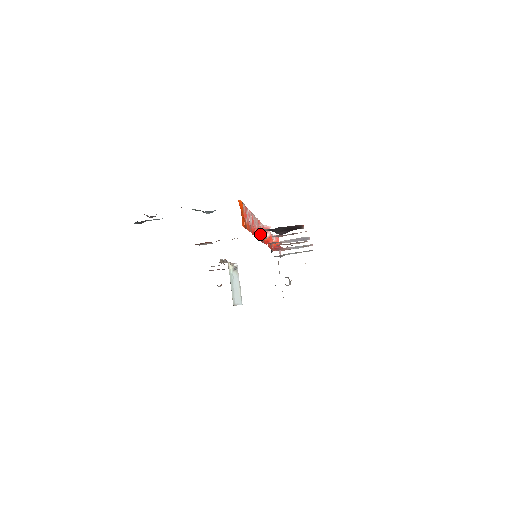
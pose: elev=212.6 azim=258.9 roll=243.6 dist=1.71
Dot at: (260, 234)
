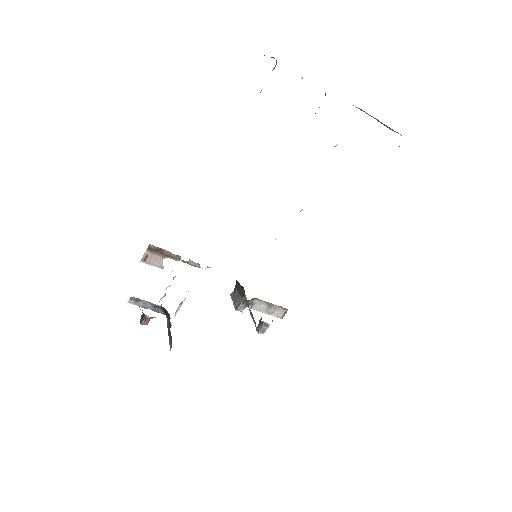
Dot at: occluded
